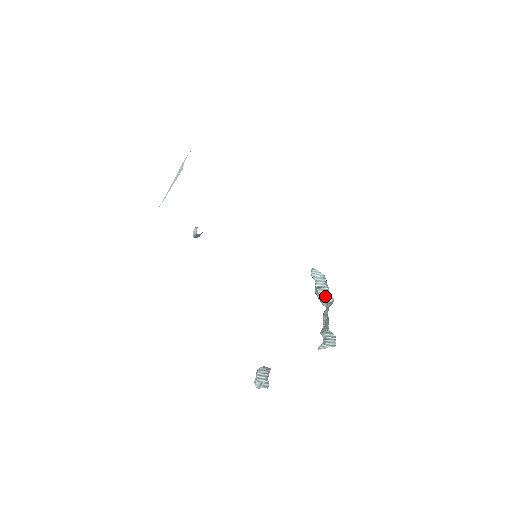
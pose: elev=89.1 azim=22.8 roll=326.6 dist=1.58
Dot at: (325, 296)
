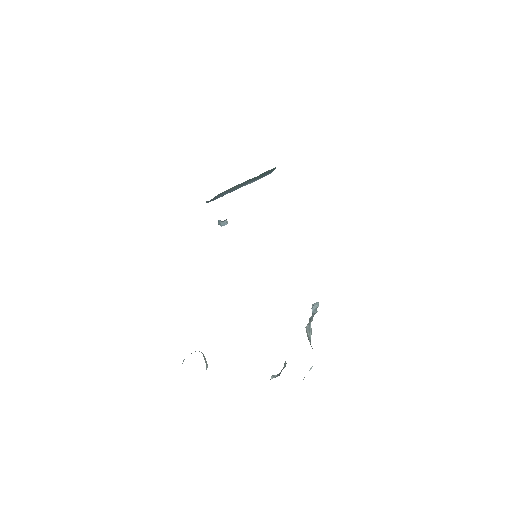
Dot at: (309, 328)
